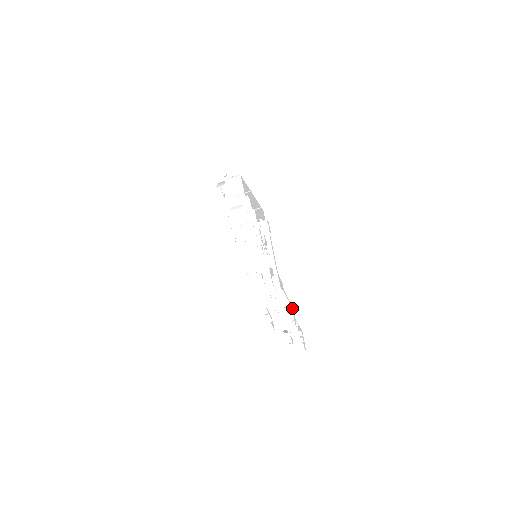
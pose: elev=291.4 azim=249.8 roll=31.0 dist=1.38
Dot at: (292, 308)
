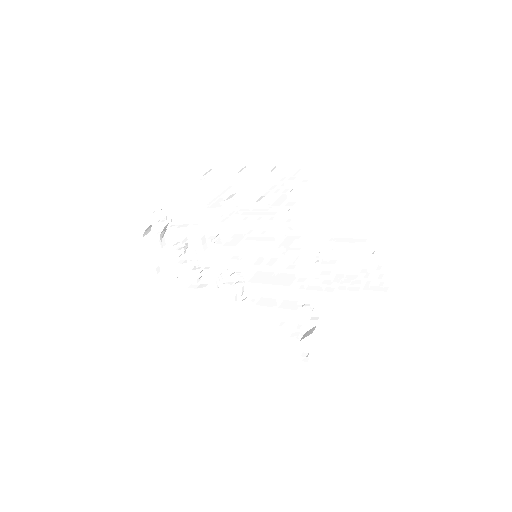
Dot at: (367, 239)
